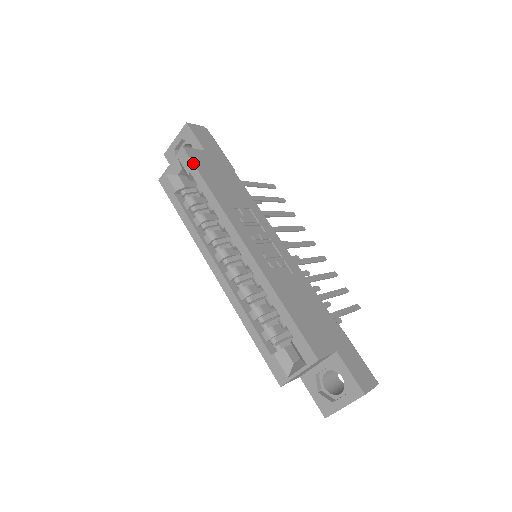
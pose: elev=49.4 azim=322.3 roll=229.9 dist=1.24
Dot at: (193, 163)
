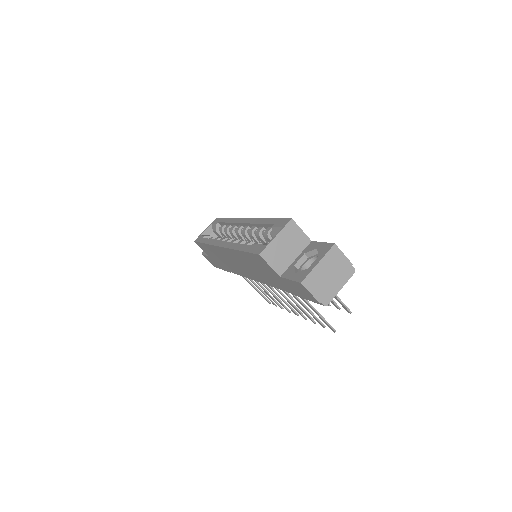
Dot at: (221, 218)
